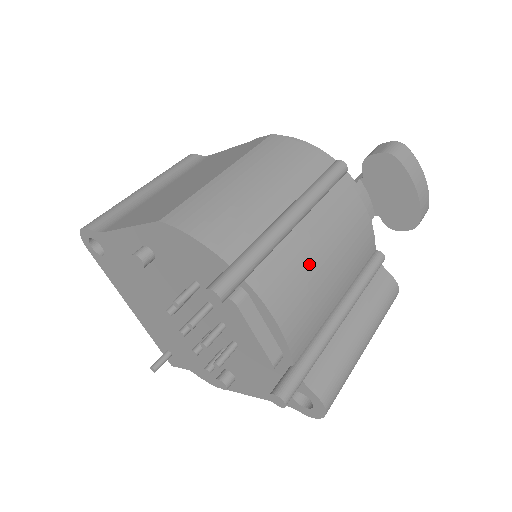
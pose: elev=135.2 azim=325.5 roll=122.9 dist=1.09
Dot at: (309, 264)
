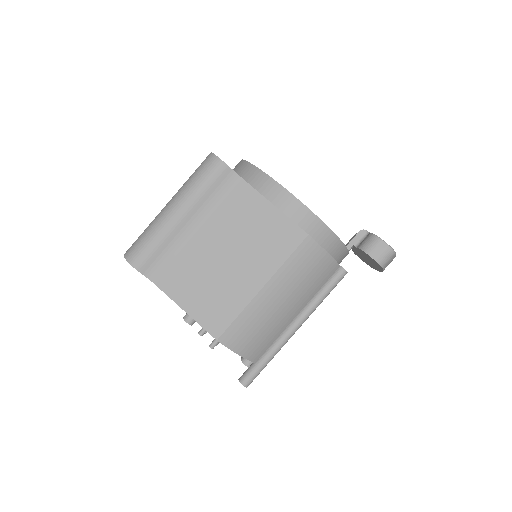
Dot at: occluded
